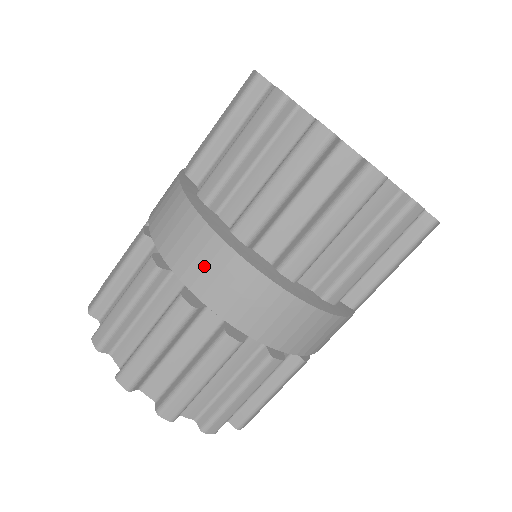
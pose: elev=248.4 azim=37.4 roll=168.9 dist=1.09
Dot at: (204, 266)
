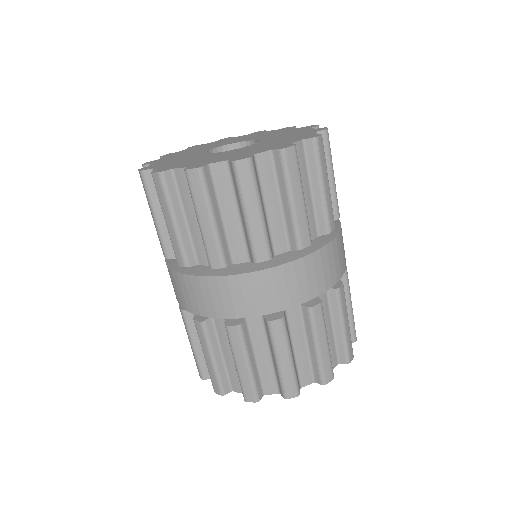
Dot at: (264, 294)
